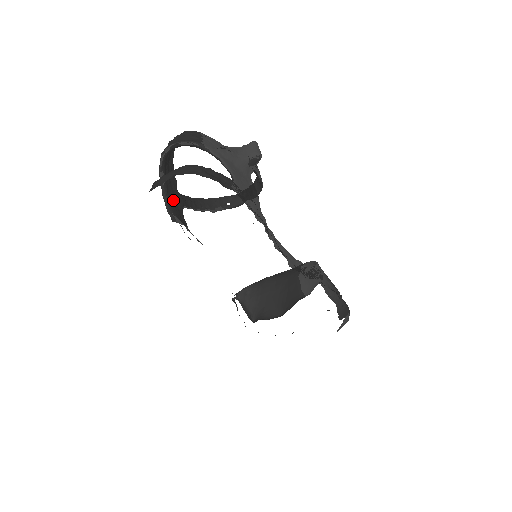
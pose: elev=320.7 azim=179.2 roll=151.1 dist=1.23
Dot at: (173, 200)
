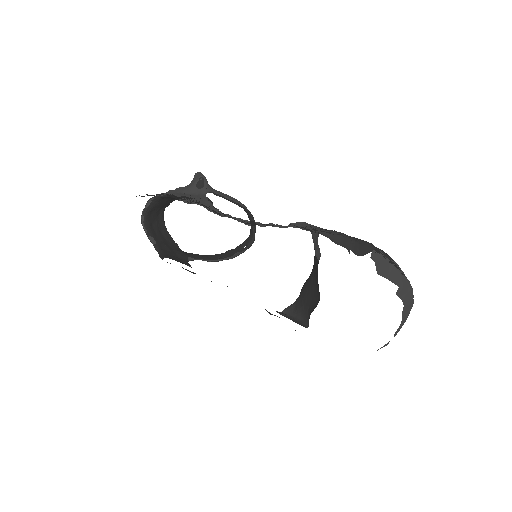
Dot at: (170, 253)
